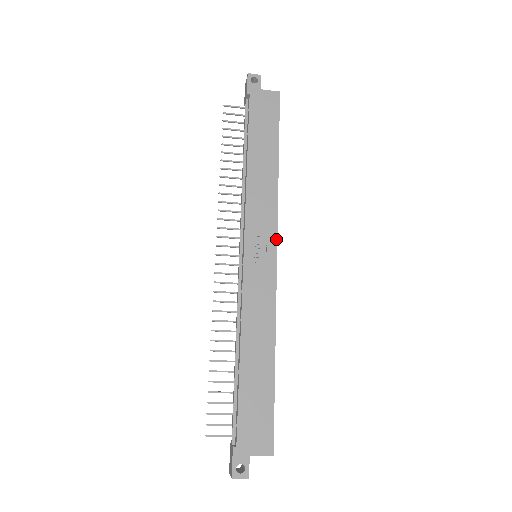
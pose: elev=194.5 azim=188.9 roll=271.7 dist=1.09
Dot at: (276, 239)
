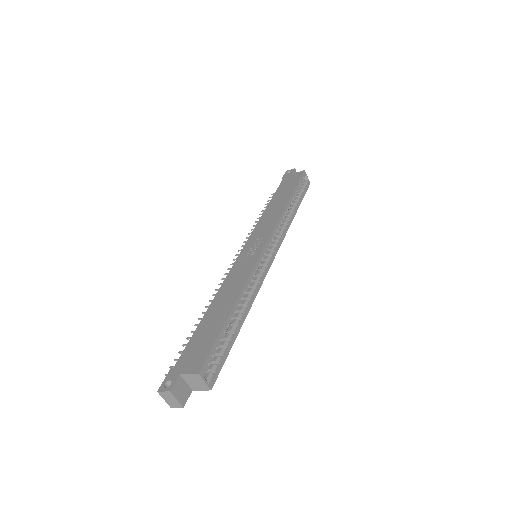
Dot at: (269, 237)
